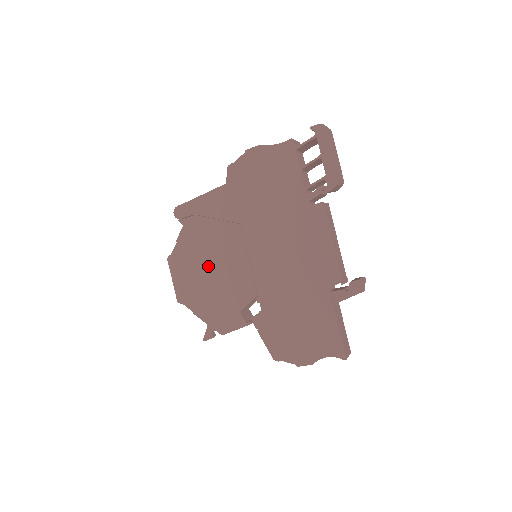
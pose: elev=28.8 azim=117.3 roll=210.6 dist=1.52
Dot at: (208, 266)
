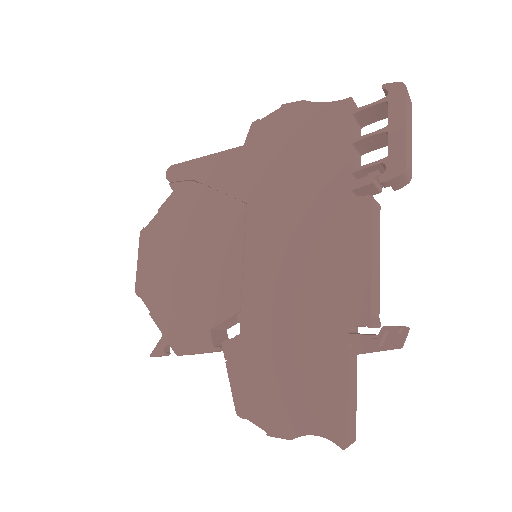
Dot at: (187, 253)
